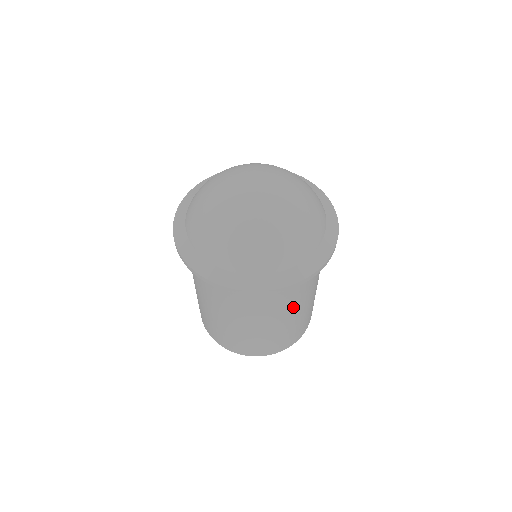
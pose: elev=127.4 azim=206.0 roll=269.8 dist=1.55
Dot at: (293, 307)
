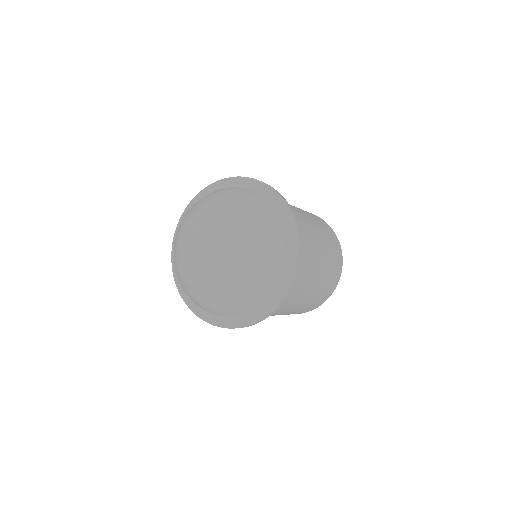
Dot at: occluded
